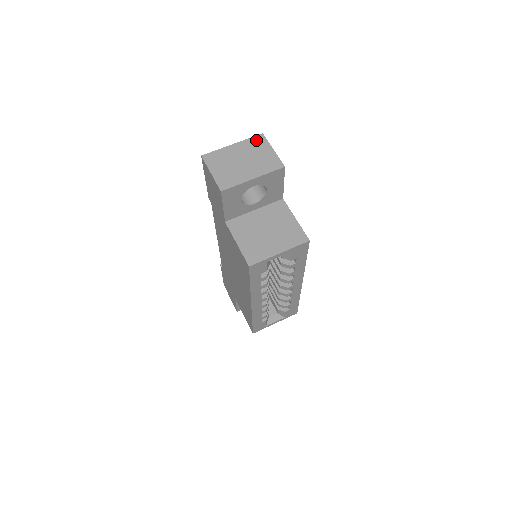
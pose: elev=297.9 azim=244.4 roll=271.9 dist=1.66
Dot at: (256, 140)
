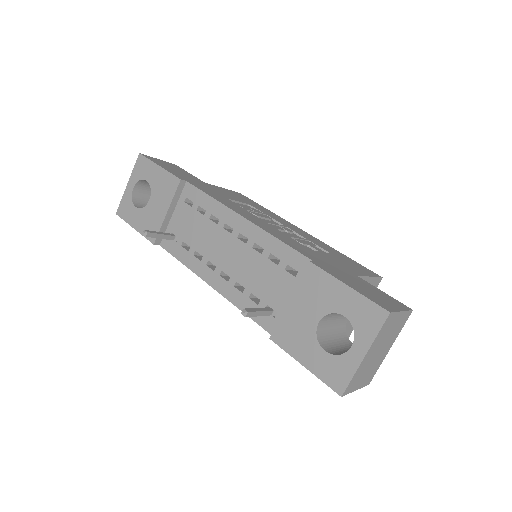
Dot at: (386, 326)
